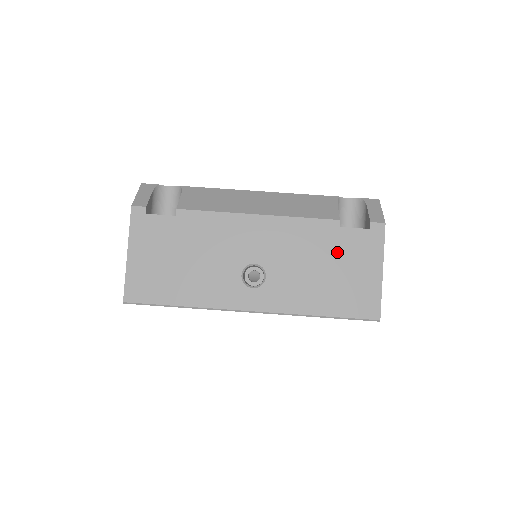
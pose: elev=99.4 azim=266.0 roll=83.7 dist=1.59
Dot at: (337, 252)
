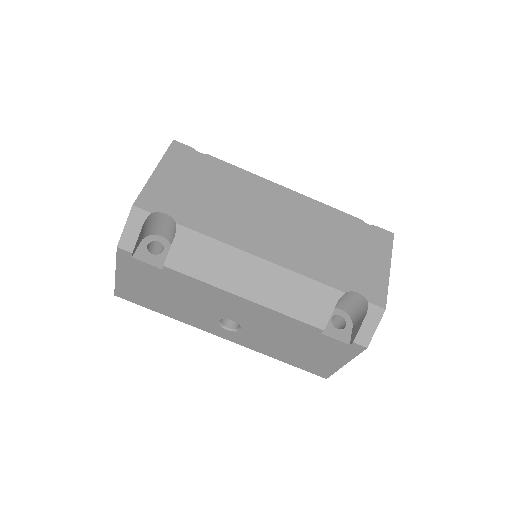
Dot at: (310, 343)
